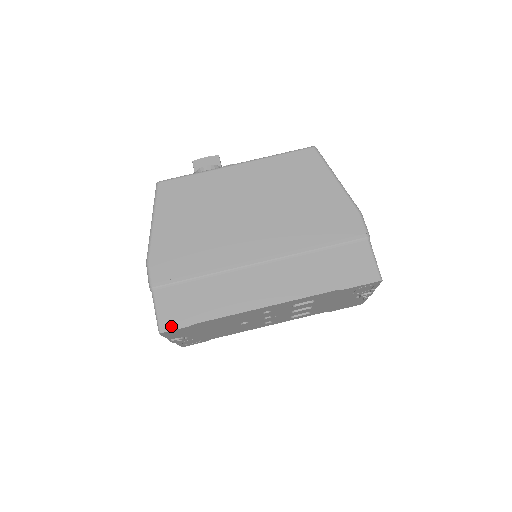
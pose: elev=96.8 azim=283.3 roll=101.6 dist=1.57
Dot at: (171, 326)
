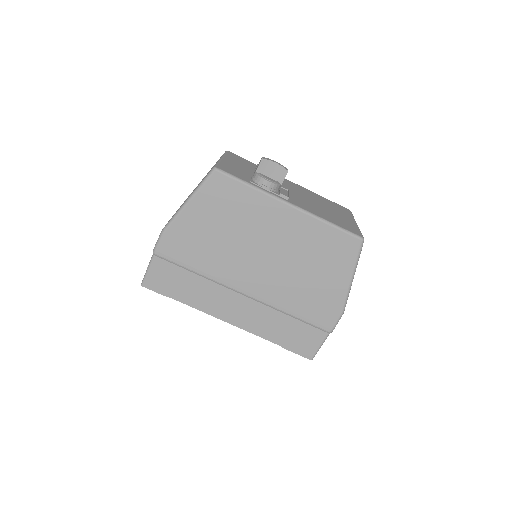
Dot at: (152, 287)
